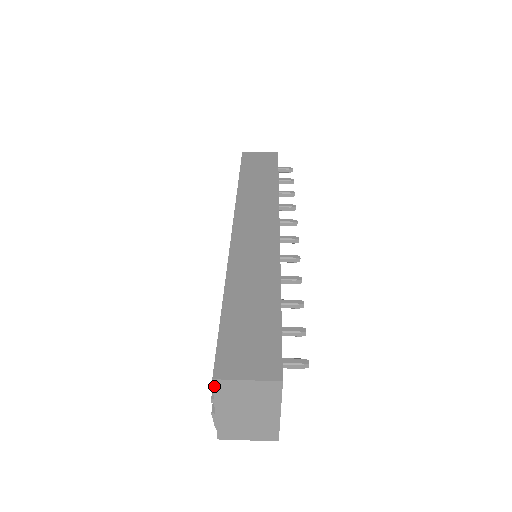
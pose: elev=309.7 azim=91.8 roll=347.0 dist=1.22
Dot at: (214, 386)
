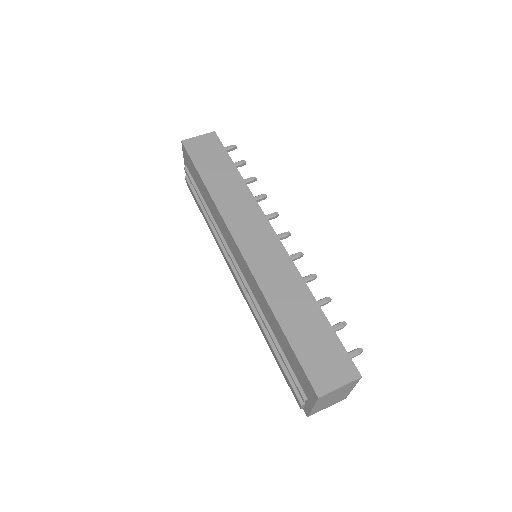
Dot at: (318, 400)
